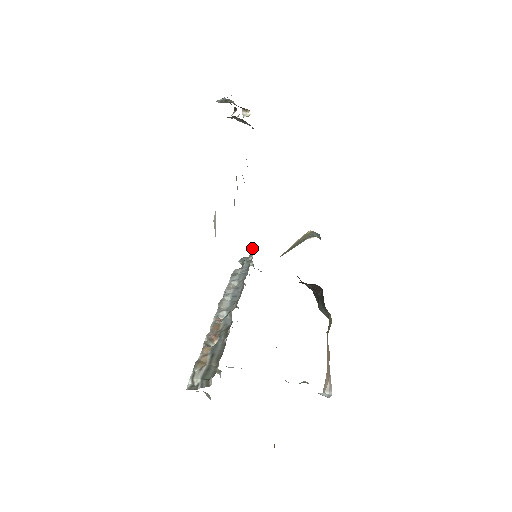
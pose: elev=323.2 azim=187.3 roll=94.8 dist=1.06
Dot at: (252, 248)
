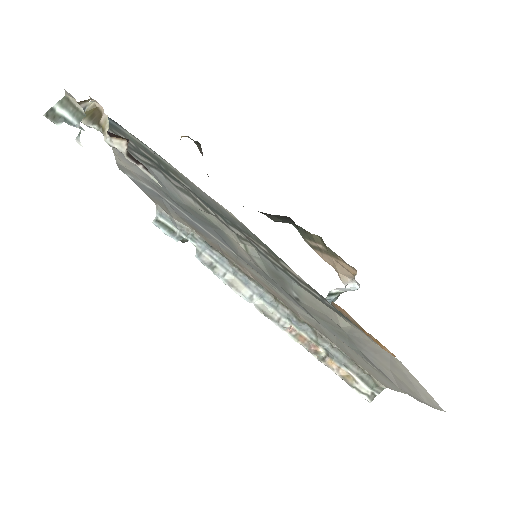
Dot at: (175, 219)
